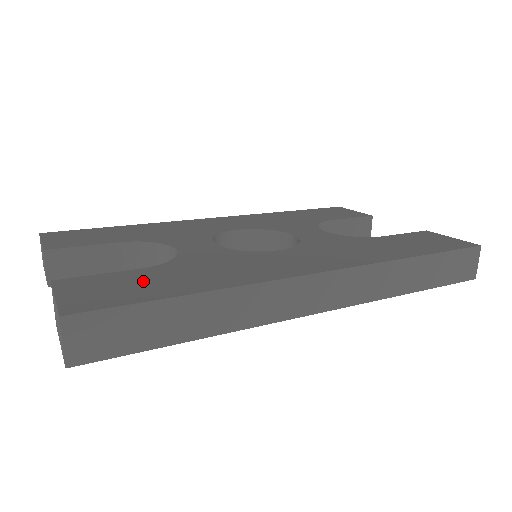
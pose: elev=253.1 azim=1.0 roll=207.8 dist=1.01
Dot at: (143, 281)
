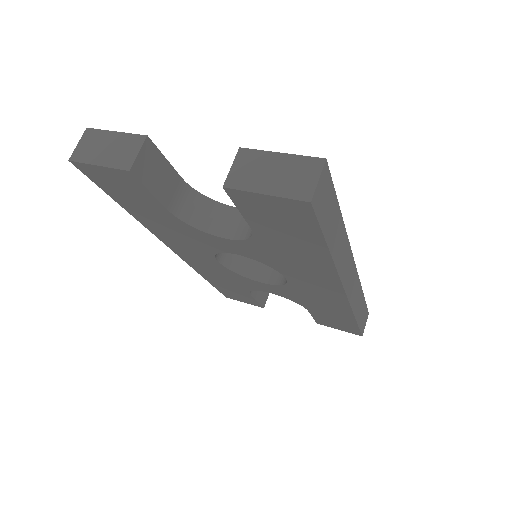
Dot at: occluded
